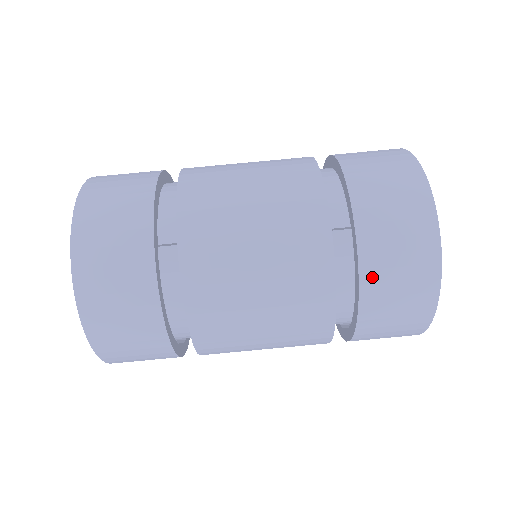
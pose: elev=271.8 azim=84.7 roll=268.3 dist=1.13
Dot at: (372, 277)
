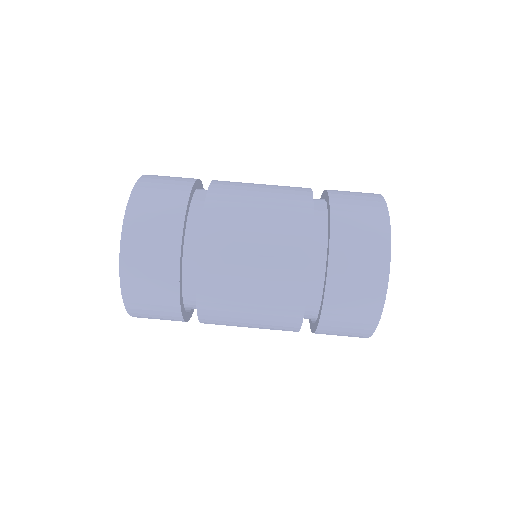
Dot at: (339, 207)
